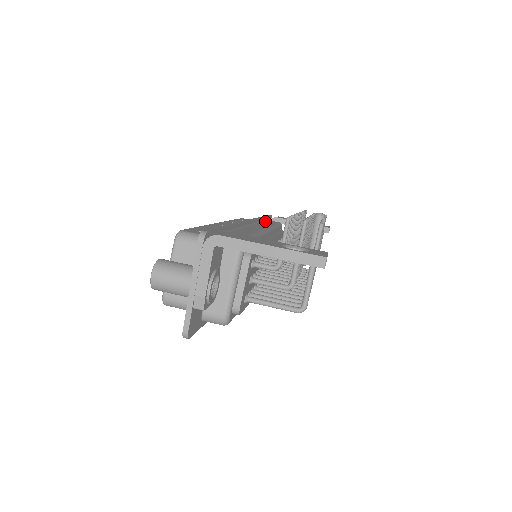
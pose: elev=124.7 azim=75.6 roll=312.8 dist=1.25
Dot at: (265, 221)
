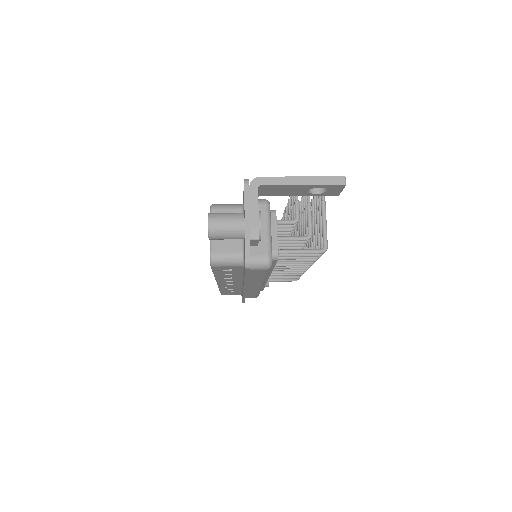
Dot at: occluded
